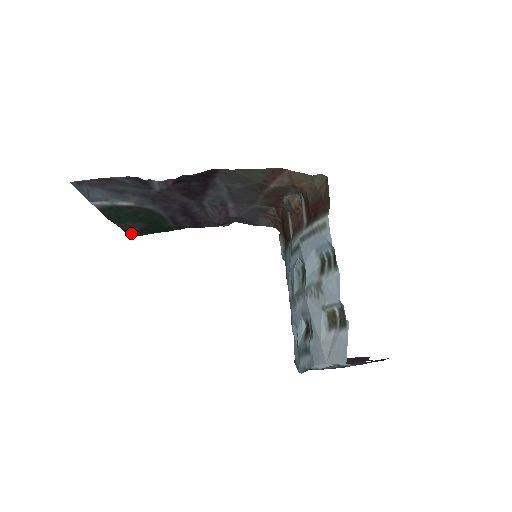
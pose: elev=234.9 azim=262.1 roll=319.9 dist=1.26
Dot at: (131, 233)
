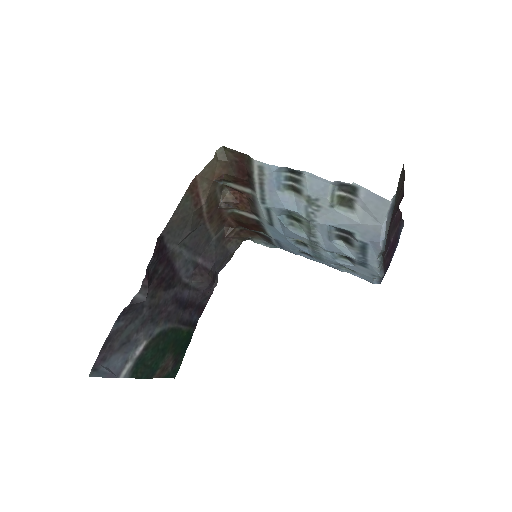
Dot at: (172, 374)
